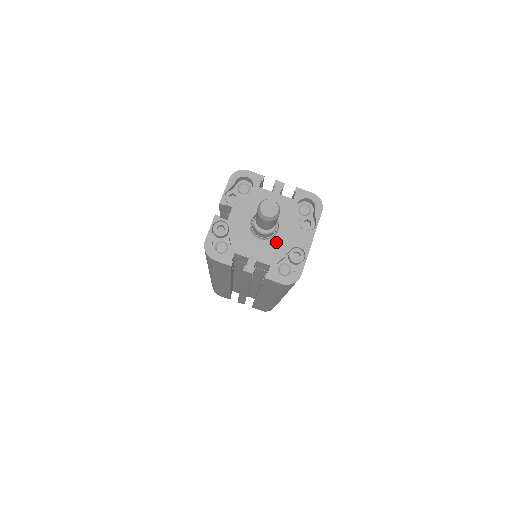
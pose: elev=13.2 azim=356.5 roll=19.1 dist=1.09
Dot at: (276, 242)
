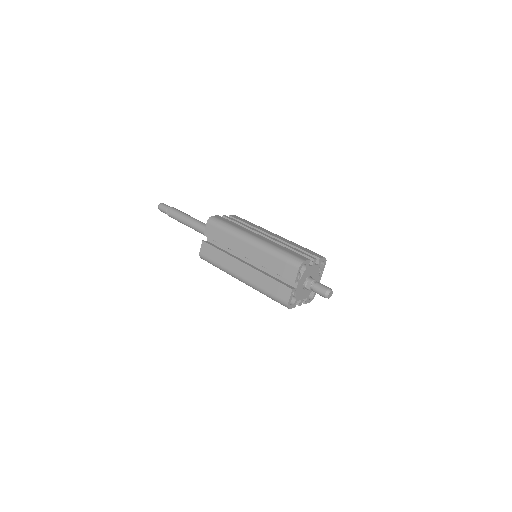
Dot at: occluded
